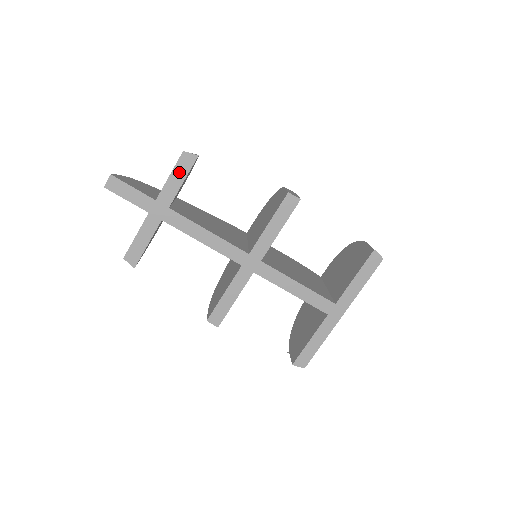
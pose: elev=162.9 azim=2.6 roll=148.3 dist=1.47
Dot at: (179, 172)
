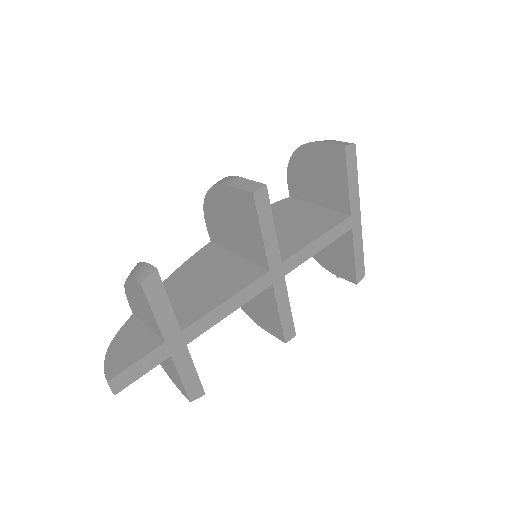
Dot at: (157, 301)
